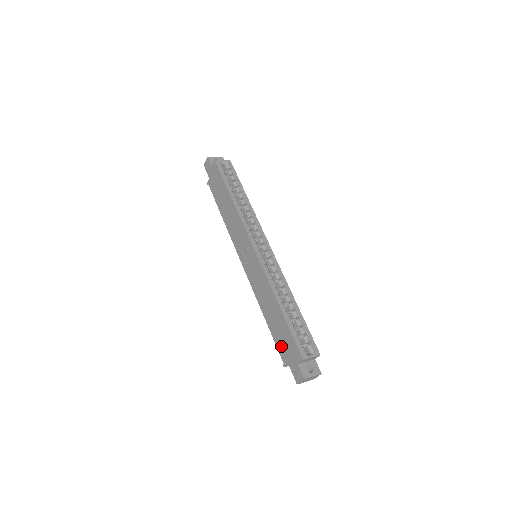
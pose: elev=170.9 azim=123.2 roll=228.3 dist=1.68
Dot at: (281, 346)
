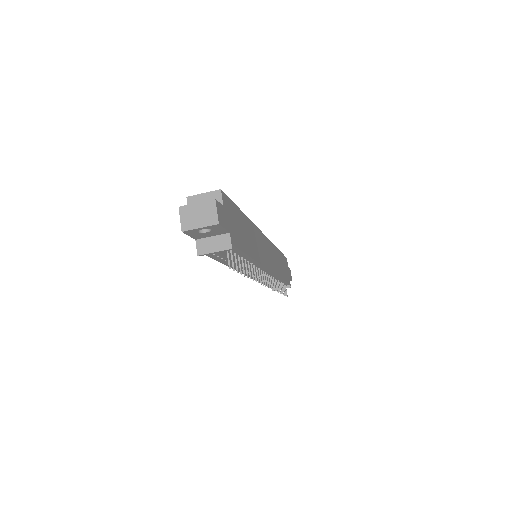
Dot at: occluded
